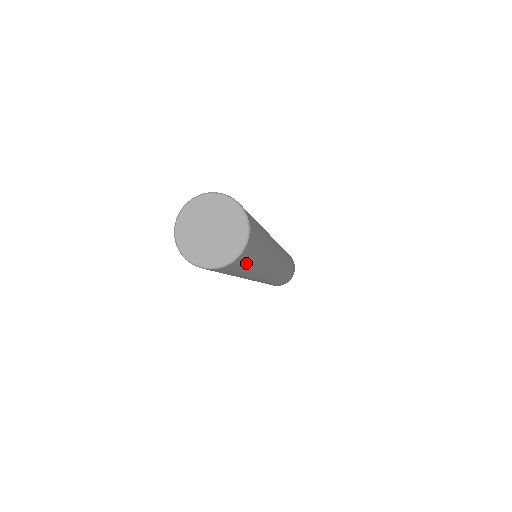
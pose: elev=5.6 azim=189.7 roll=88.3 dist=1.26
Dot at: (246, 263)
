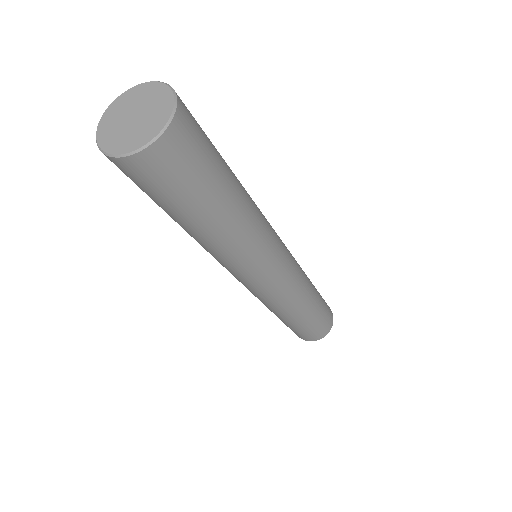
Dot at: (201, 163)
